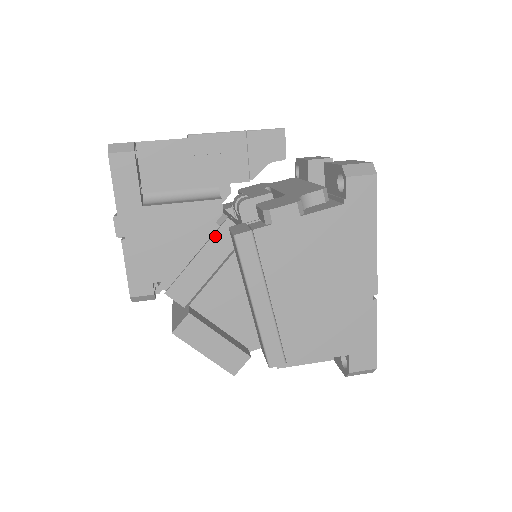
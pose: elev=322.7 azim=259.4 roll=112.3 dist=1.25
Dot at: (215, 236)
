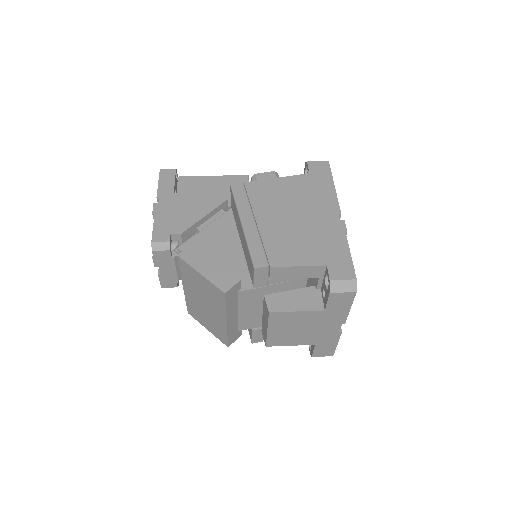
Dot at: (221, 217)
